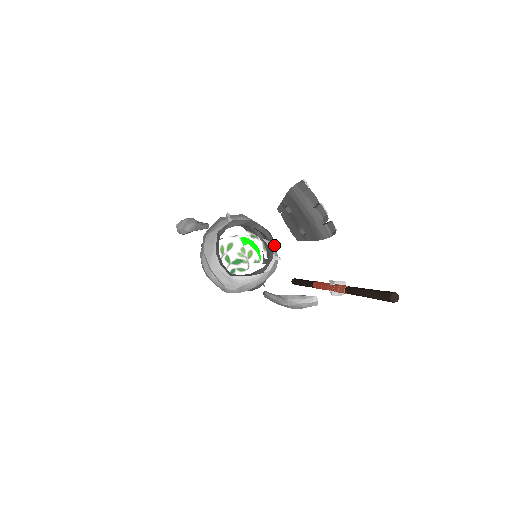
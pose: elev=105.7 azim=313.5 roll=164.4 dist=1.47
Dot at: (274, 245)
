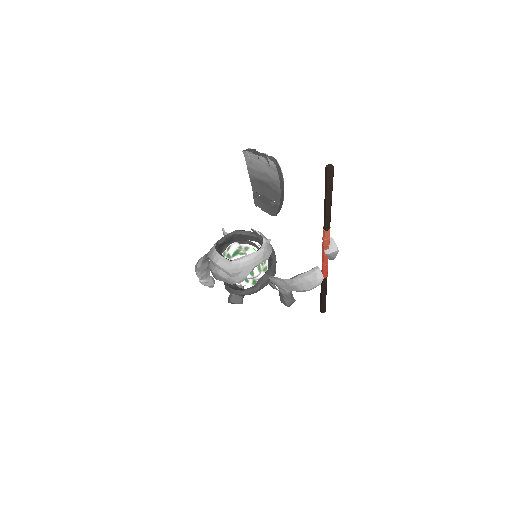
Dot at: occluded
